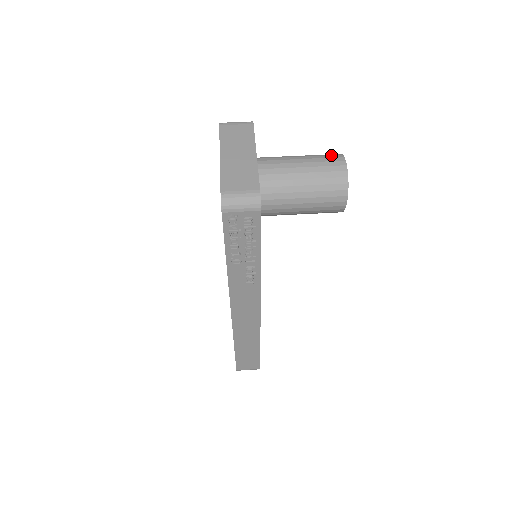
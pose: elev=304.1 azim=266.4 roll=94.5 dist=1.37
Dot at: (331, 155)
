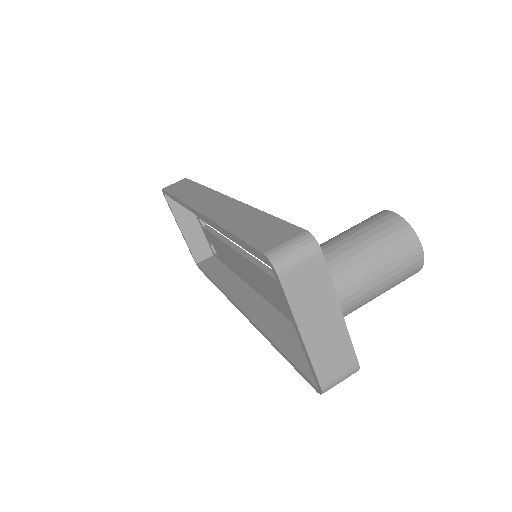
Dot at: (407, 244)
